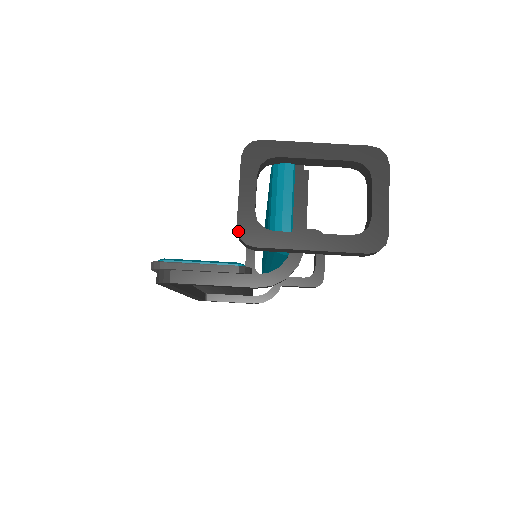
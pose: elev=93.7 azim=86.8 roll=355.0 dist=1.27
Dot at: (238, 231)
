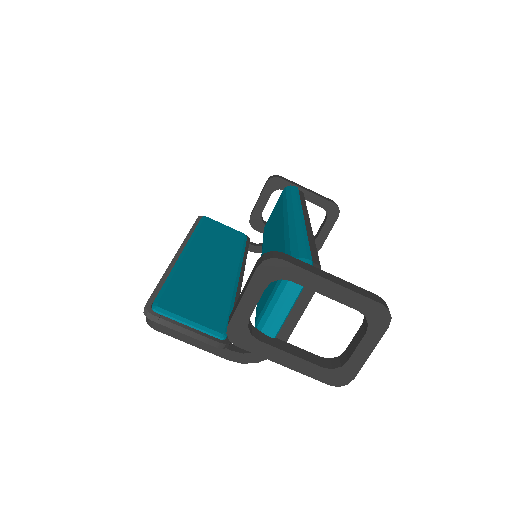
Dot at: (228, 329)
